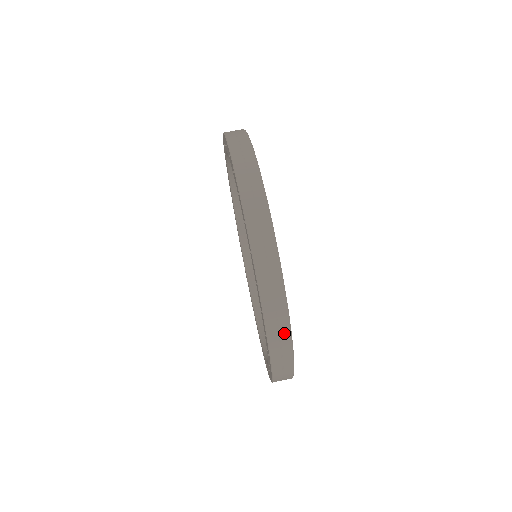
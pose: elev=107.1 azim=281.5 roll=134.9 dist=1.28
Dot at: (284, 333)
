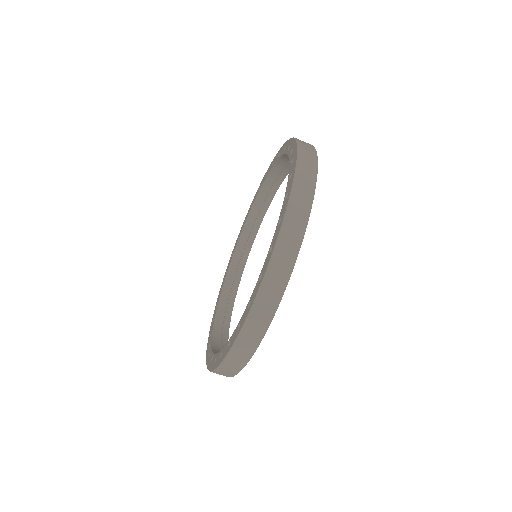
Dot at: (270, 307)
